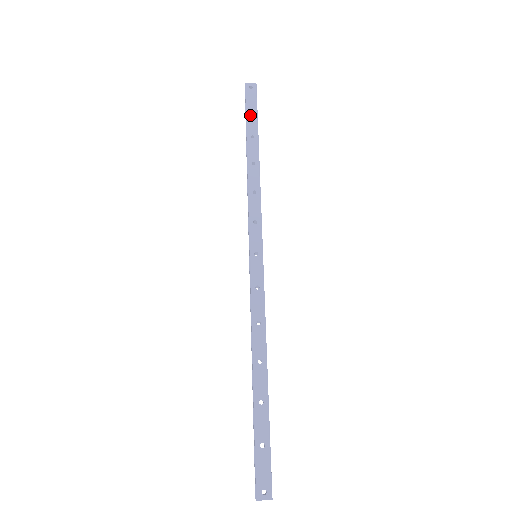
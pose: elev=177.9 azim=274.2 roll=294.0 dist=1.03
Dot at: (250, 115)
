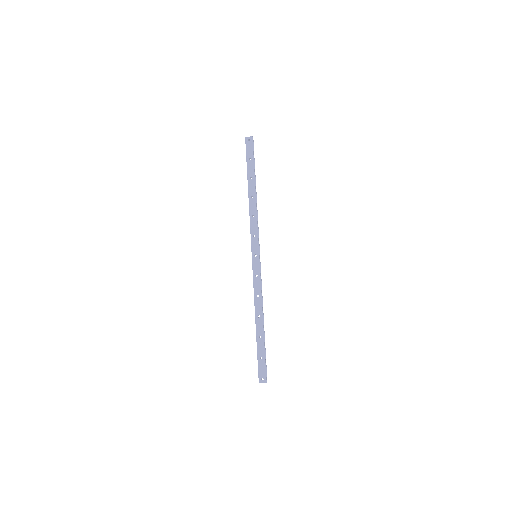
Dot at: (249, 161)
